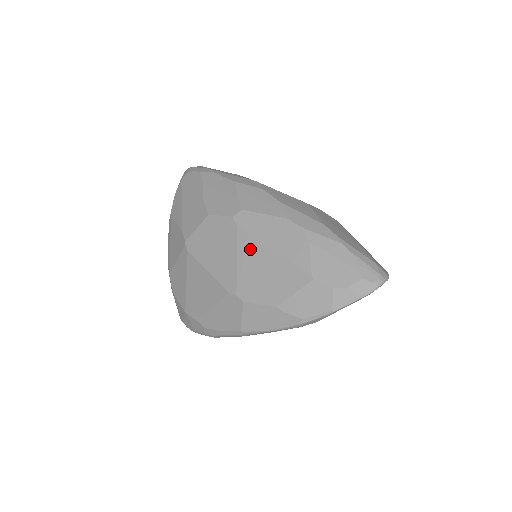
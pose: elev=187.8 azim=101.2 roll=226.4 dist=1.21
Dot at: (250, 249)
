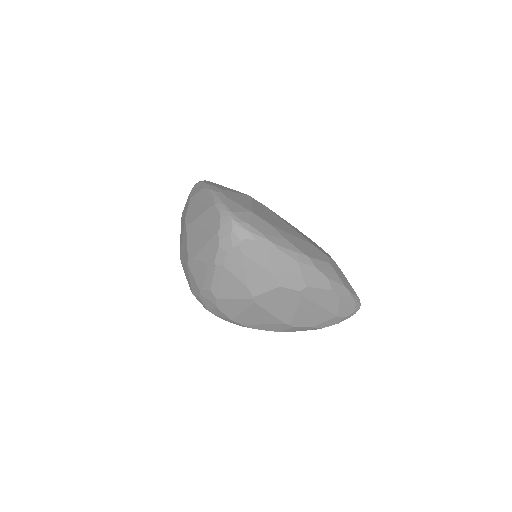
Dot at: (307, 306)
